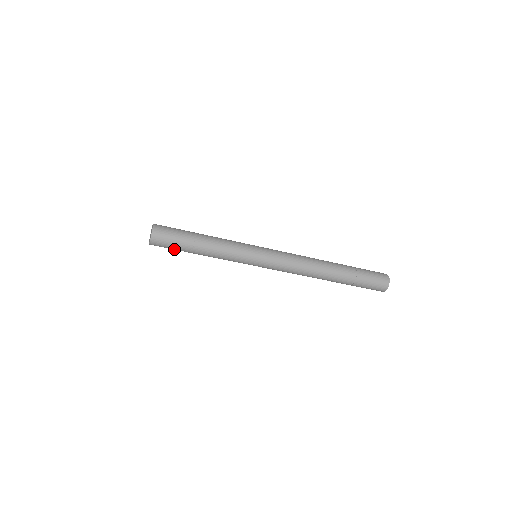
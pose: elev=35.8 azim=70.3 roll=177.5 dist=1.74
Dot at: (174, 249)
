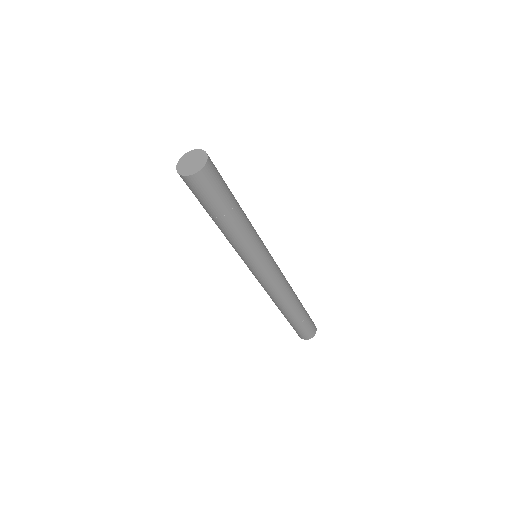
Dot at: (204, 201)
